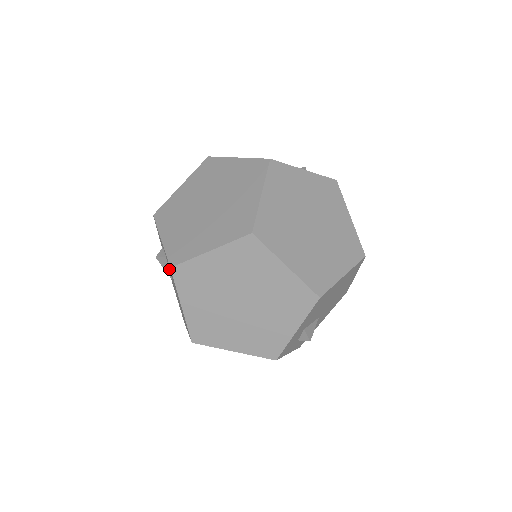
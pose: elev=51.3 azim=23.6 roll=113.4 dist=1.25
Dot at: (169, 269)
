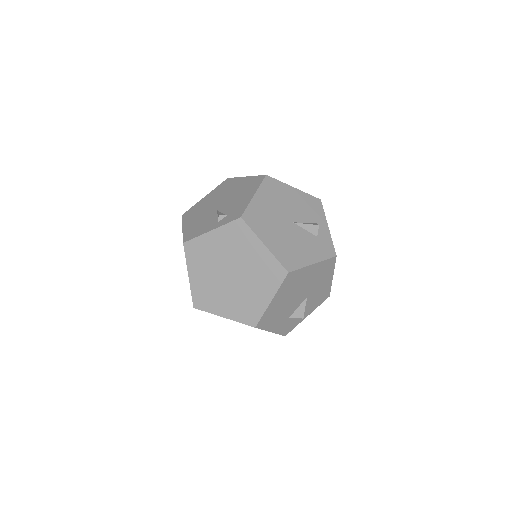
Dot at: occluded
